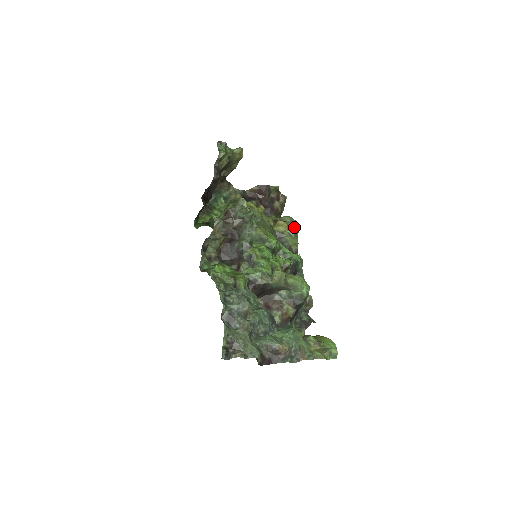
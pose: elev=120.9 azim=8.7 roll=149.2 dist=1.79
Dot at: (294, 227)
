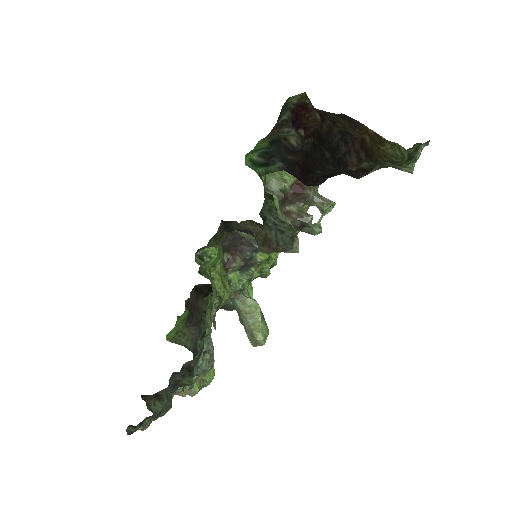
Dot at: occluded
